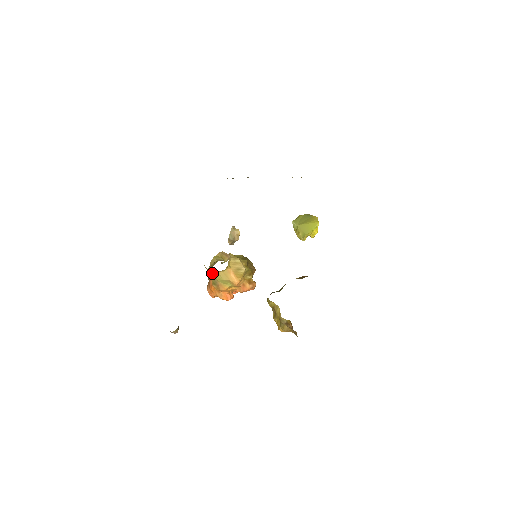
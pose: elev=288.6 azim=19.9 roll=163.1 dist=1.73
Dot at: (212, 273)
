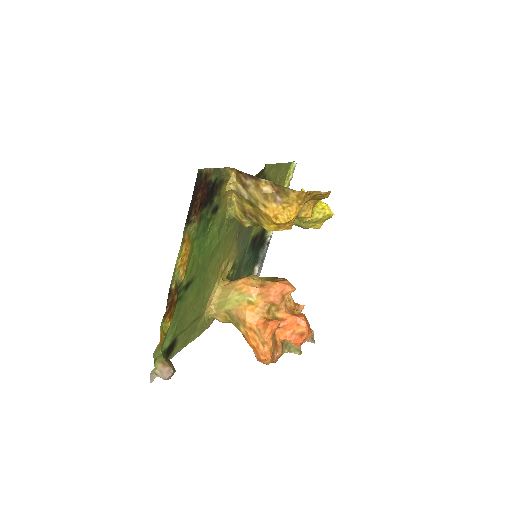
Dot at: (219, 310)
